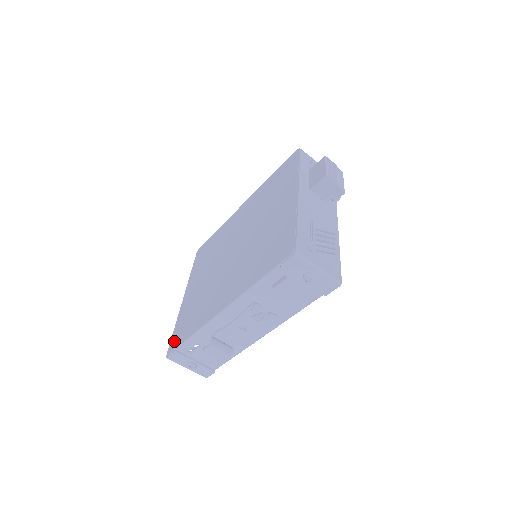
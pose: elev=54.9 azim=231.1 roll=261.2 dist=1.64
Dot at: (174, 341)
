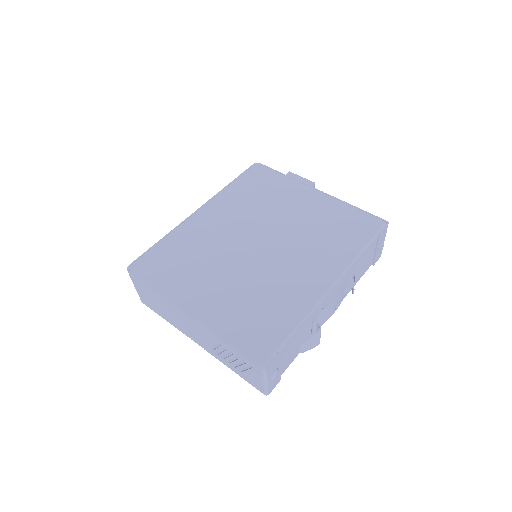
Dot at: (257, 348)
